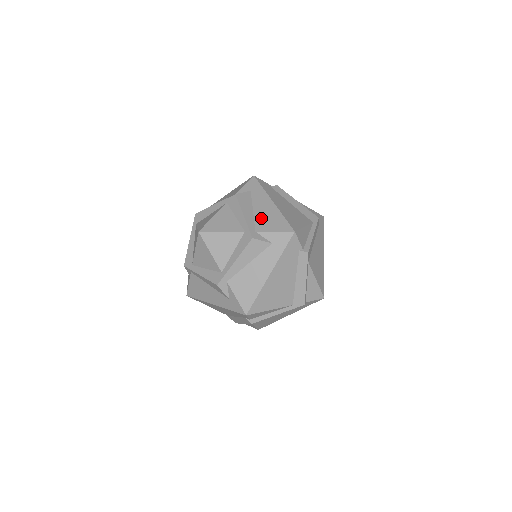
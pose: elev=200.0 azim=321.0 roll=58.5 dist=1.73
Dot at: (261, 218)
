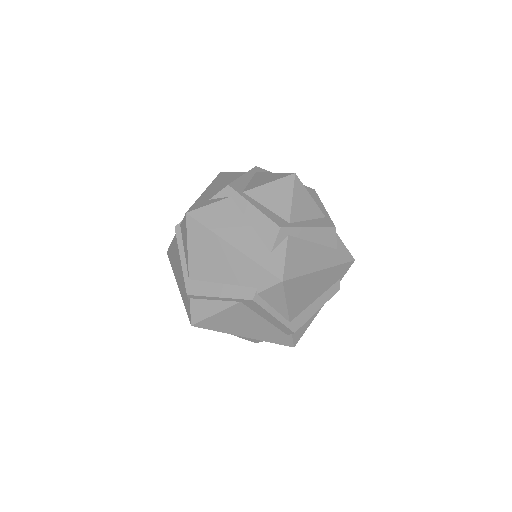
Dot at: occluded
